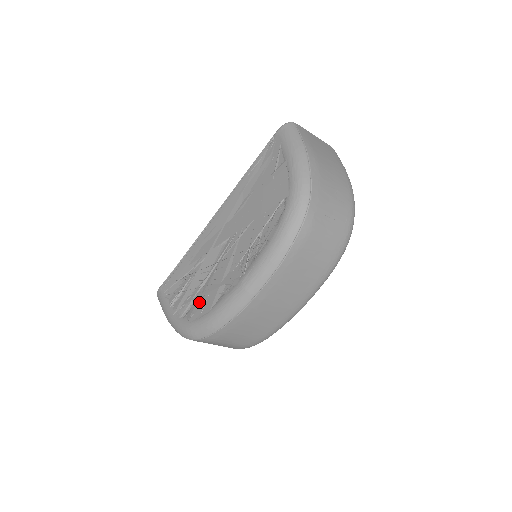
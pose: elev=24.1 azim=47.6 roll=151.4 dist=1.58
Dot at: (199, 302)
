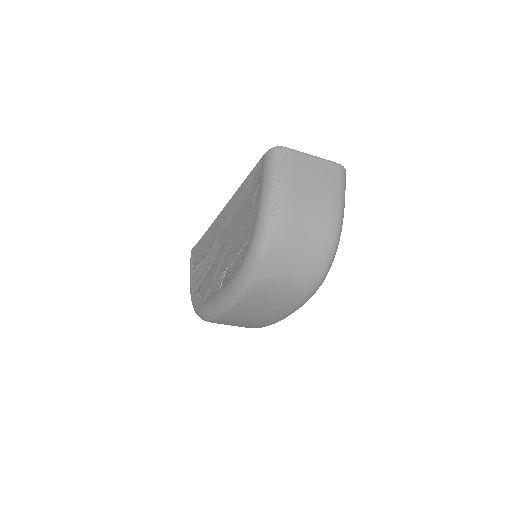
Dot at: (201, 288)
